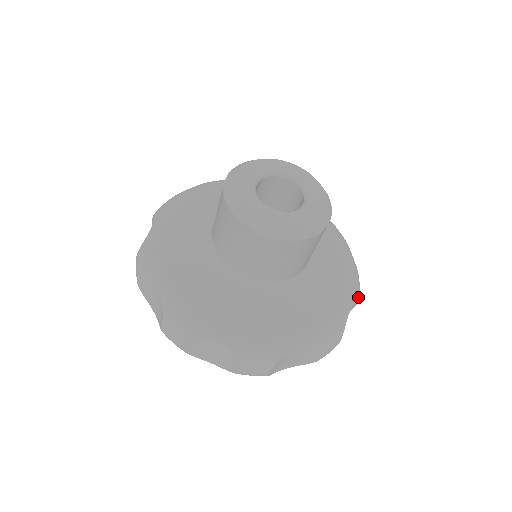
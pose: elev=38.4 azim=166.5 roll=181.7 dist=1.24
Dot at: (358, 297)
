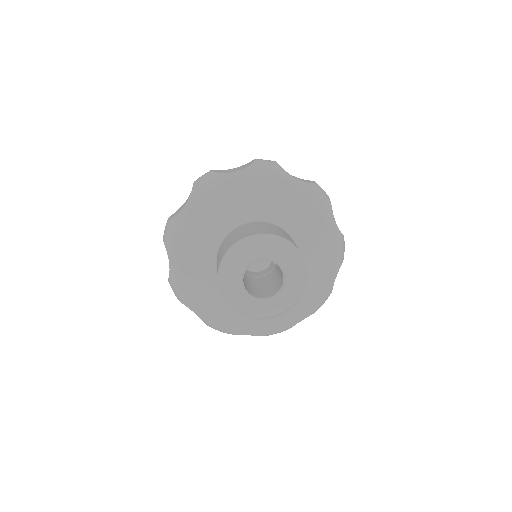
Dot at: (342, 260)
